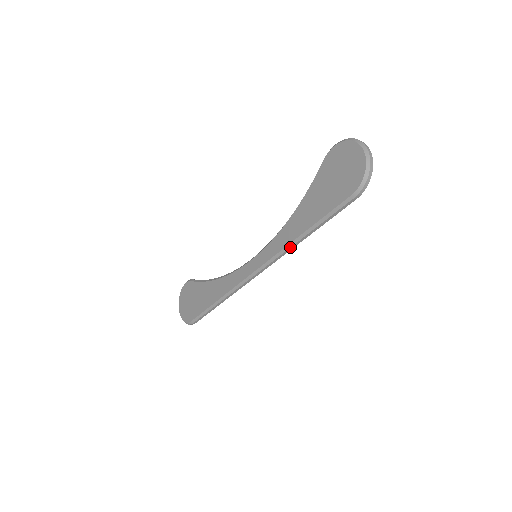
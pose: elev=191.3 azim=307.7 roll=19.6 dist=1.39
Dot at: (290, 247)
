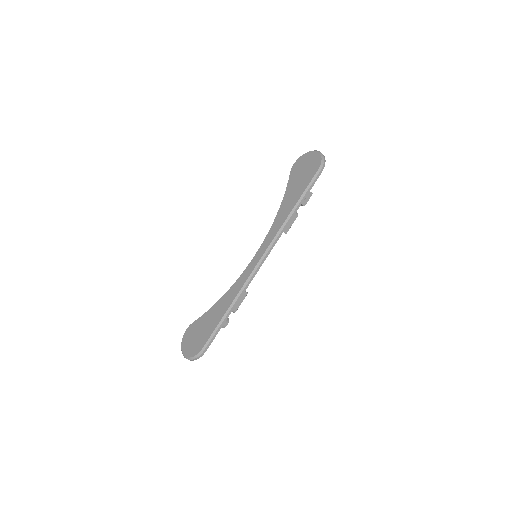
Dot at: (285, 225)
